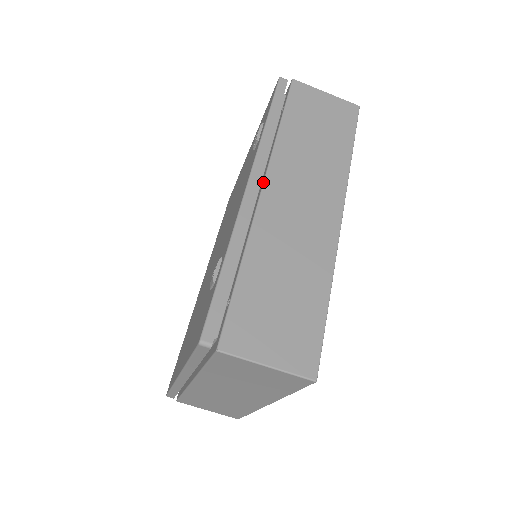
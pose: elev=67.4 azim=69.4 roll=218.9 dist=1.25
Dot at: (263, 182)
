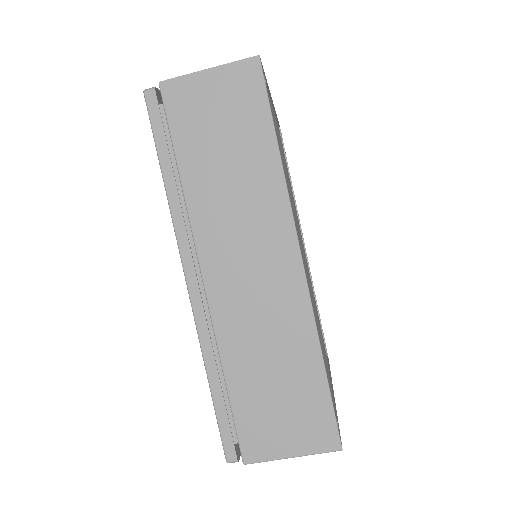
Dot at: occluded
